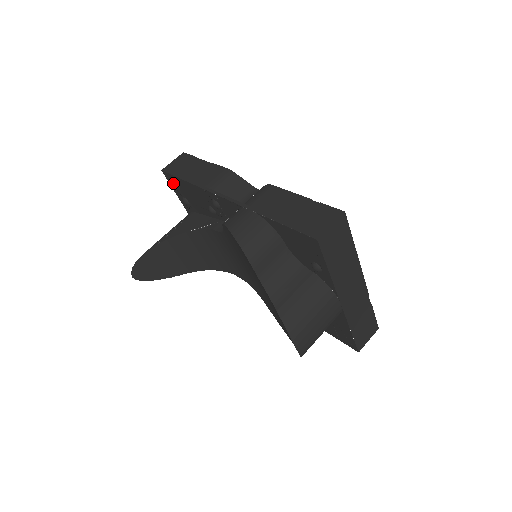
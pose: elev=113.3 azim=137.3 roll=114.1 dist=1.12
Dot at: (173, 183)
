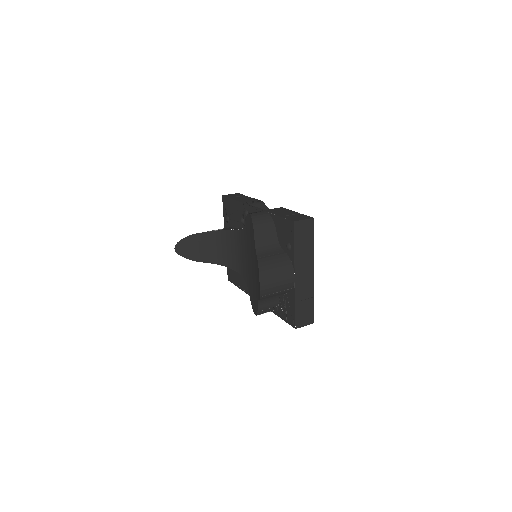
Dot at: (225, 205)
